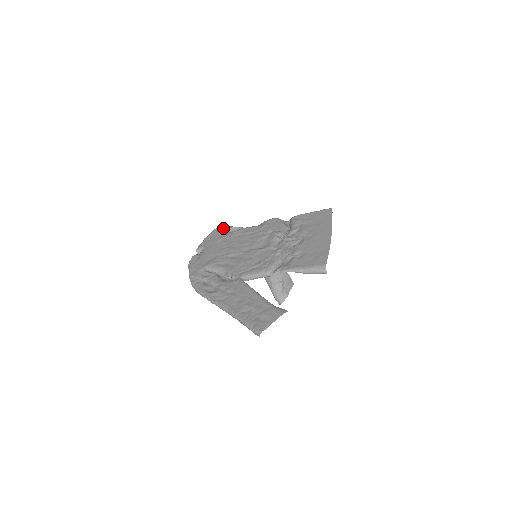
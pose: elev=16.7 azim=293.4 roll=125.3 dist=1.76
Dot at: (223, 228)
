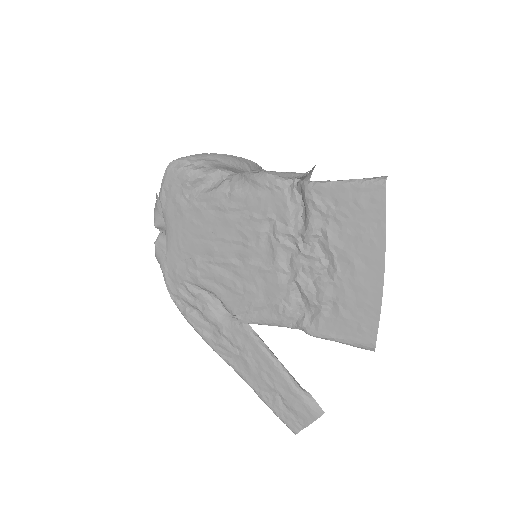
Dot at: (180, 177)
